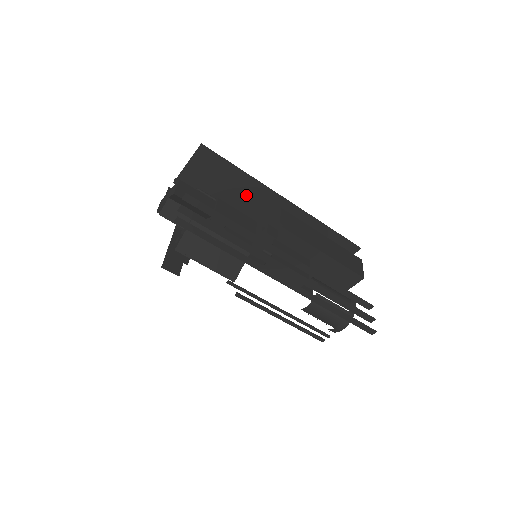
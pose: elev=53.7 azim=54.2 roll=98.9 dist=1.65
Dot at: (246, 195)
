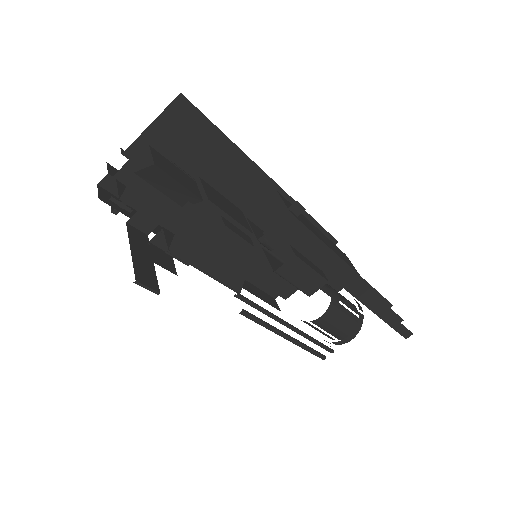
Dot at: occluded
